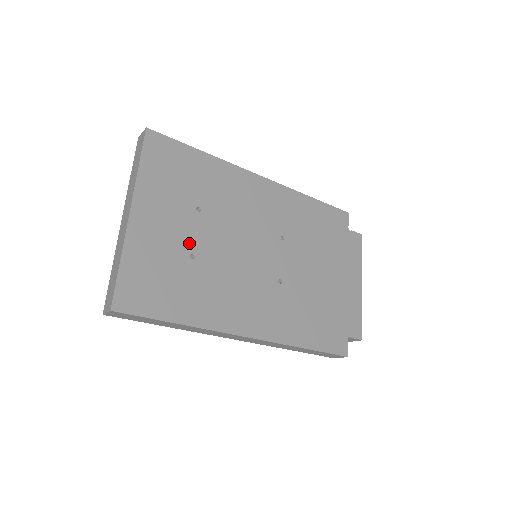
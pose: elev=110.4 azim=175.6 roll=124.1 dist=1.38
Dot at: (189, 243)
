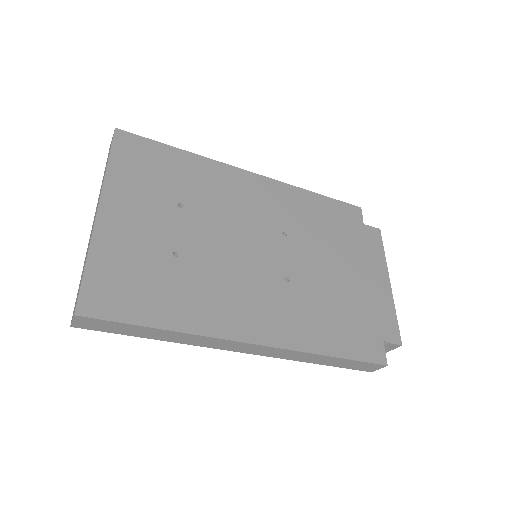
Dot at: (171, 240)
